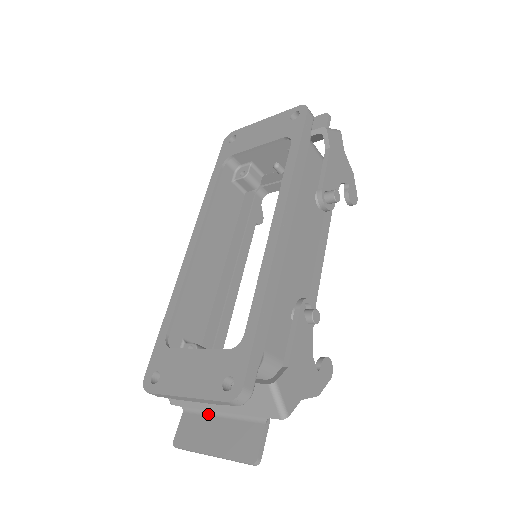
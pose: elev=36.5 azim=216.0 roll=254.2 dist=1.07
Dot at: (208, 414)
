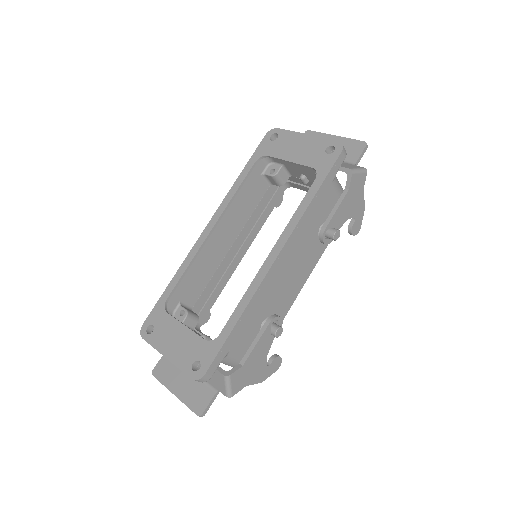
Dot at: occluded
